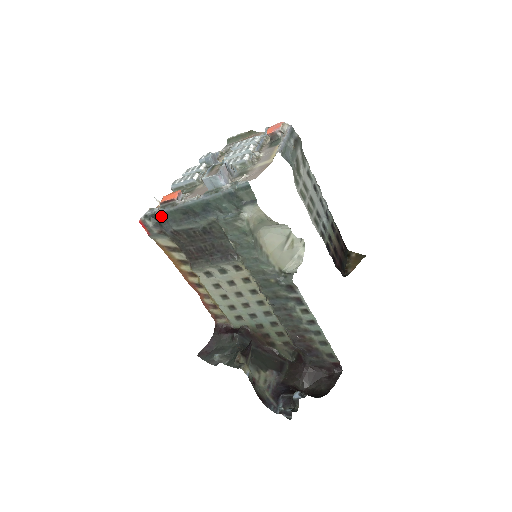
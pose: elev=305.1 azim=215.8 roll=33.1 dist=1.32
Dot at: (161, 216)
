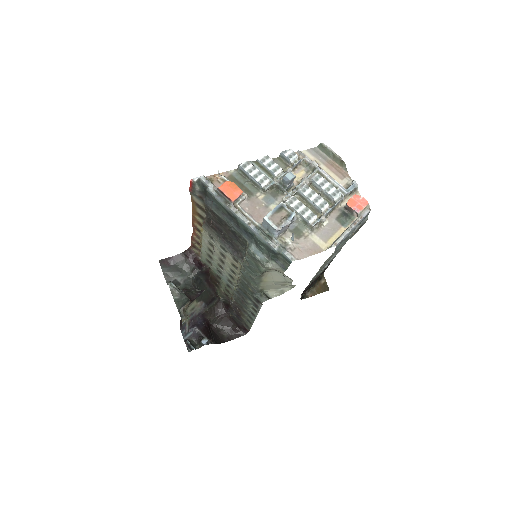
Dot at: (211, 195)
